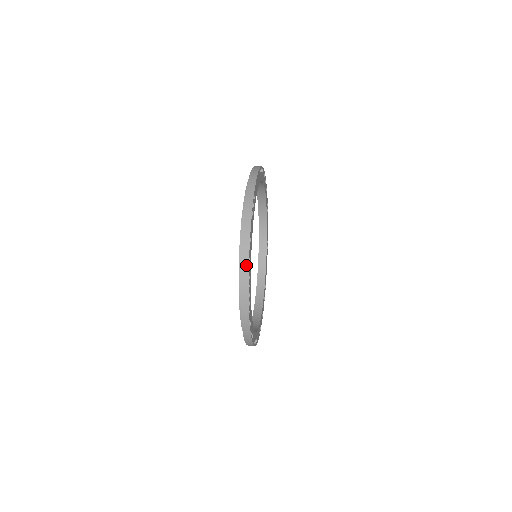
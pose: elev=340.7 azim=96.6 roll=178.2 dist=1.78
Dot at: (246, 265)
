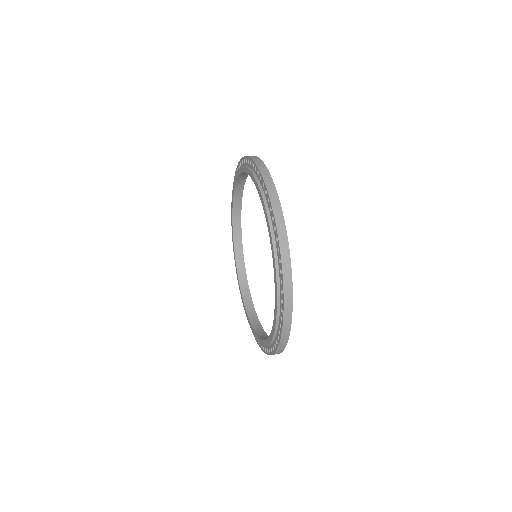
Dot at: (289, 278)
